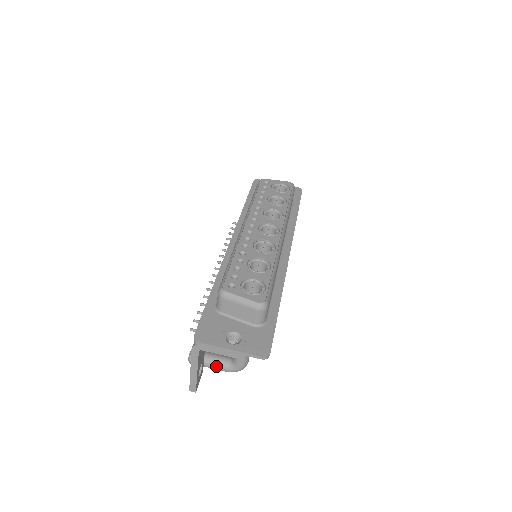
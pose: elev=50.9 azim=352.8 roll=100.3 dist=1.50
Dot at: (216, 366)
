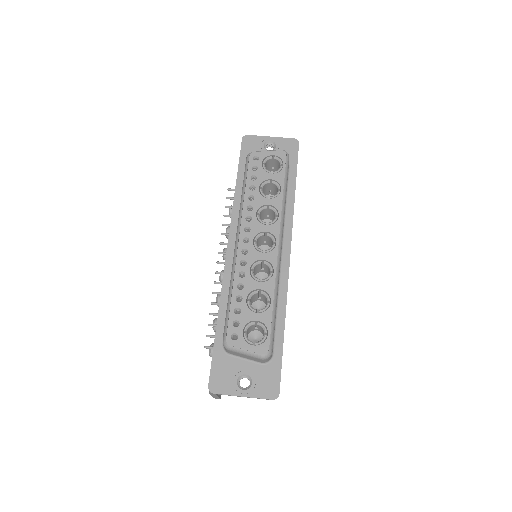
Dot at: occluded
